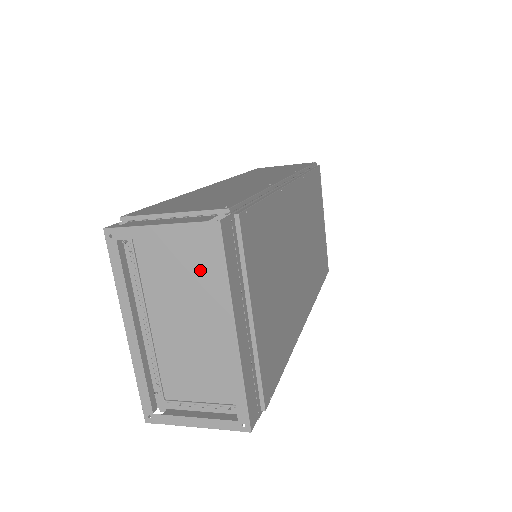
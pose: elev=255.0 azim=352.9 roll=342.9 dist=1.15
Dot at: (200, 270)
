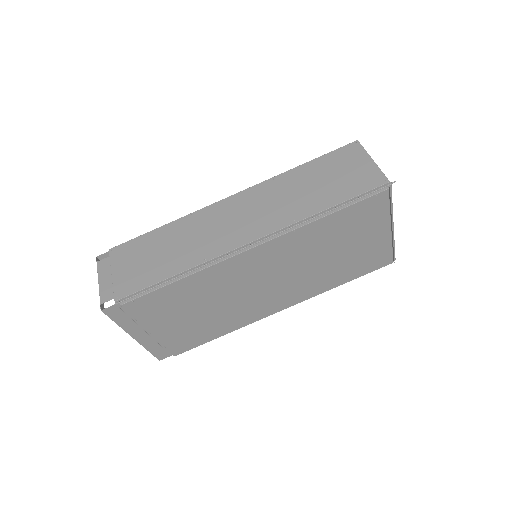
Dot at: occluded
